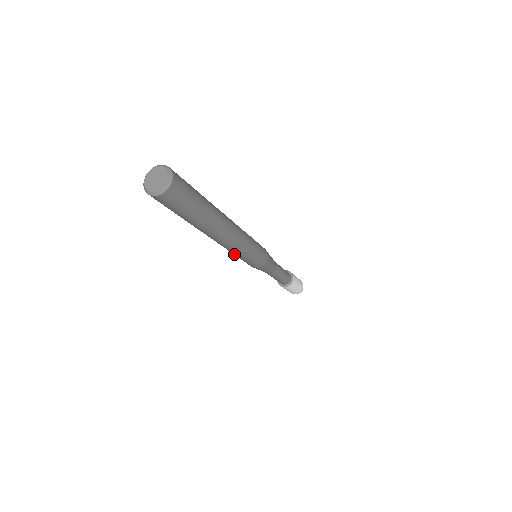
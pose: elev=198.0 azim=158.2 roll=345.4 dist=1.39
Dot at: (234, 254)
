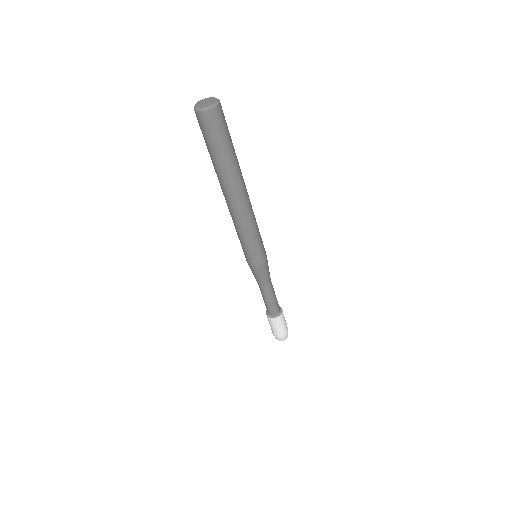
Dot at: (236, 231)
